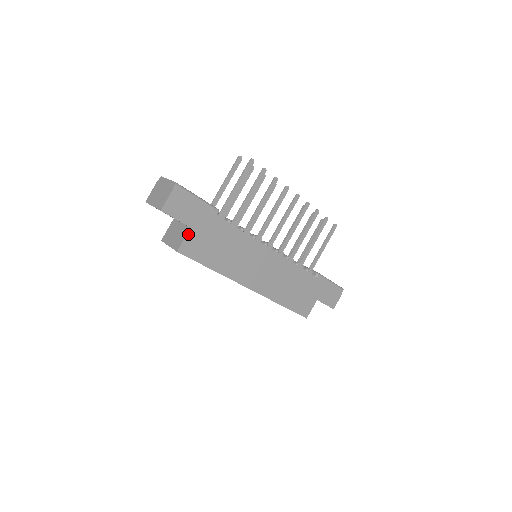
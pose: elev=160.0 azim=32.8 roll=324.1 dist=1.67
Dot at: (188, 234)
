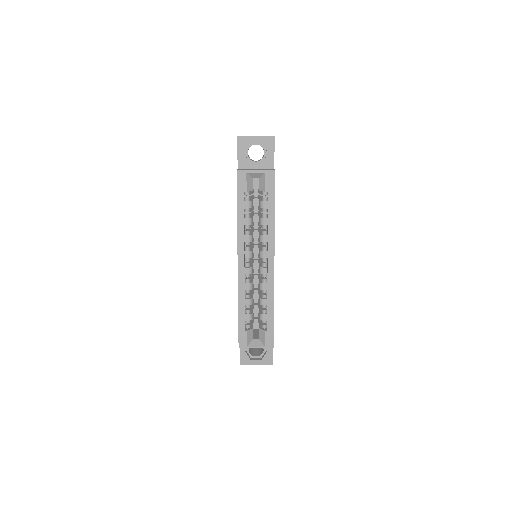
Dot at: occluded
